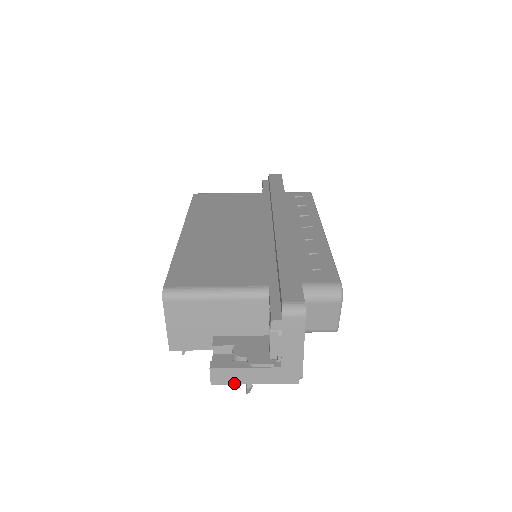
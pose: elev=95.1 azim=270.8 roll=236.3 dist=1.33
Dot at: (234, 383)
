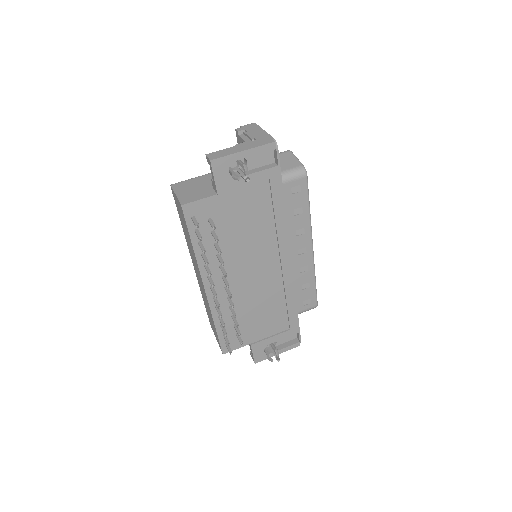
Dot at: (227, 155)
